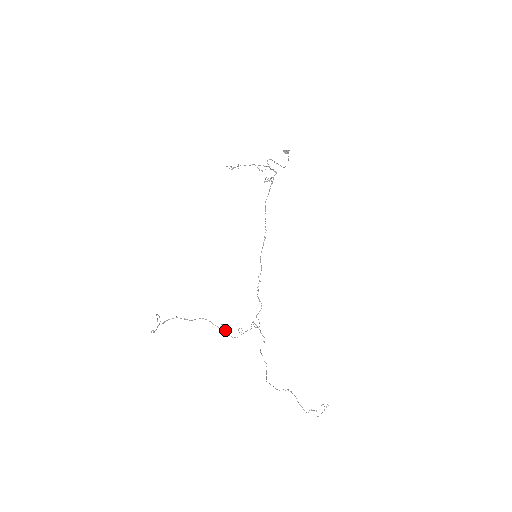
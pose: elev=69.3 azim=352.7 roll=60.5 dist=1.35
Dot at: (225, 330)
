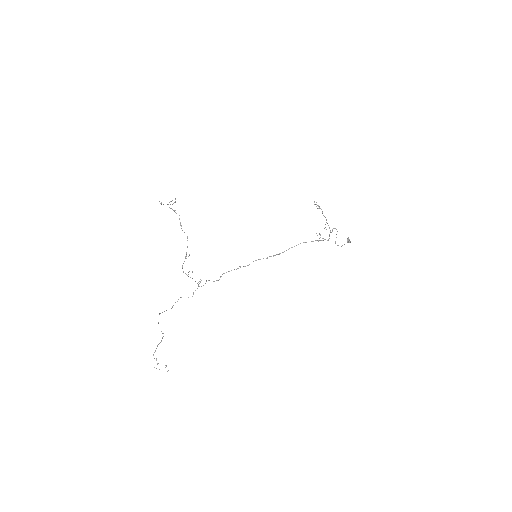
Dot at: occluded
